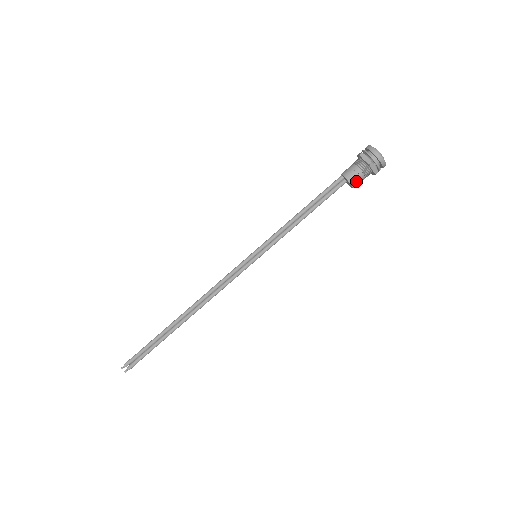
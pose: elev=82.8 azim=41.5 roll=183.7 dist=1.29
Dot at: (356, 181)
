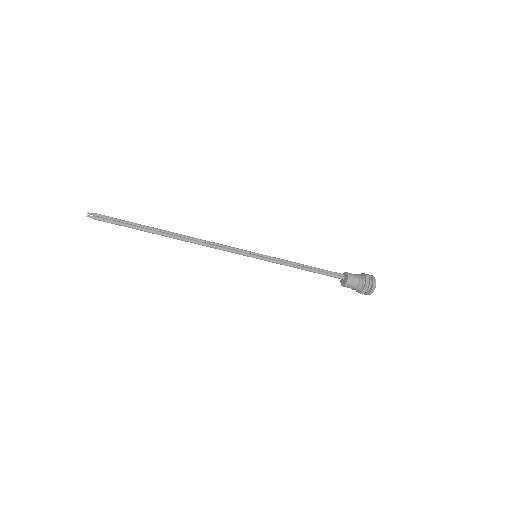
Dot at: (352, 278)
